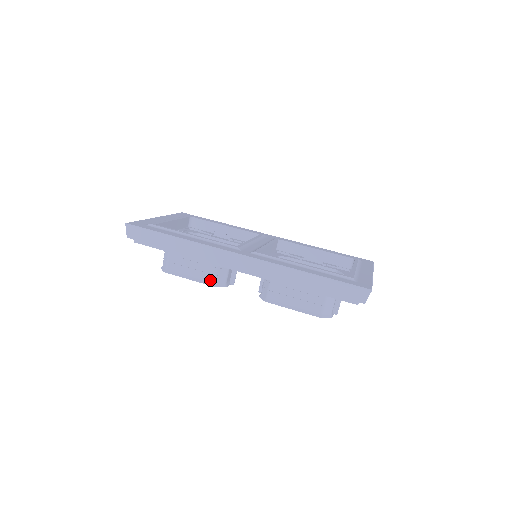
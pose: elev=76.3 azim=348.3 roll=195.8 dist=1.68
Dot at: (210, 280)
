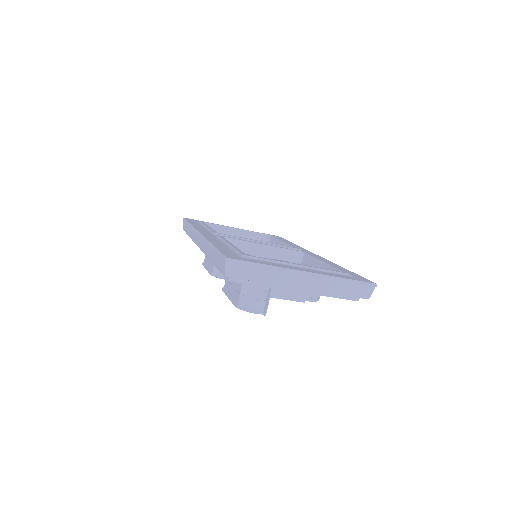
Dot at: (212, 270)
